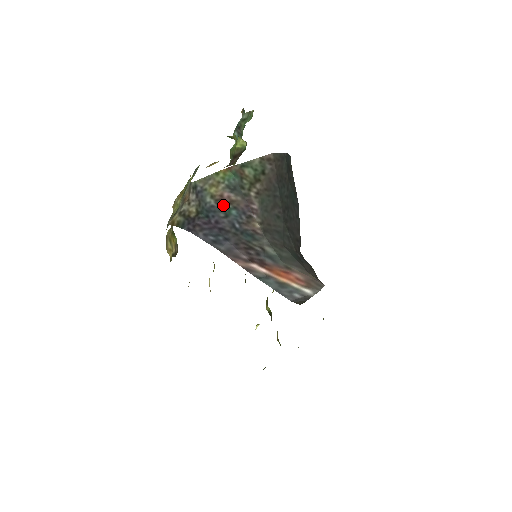
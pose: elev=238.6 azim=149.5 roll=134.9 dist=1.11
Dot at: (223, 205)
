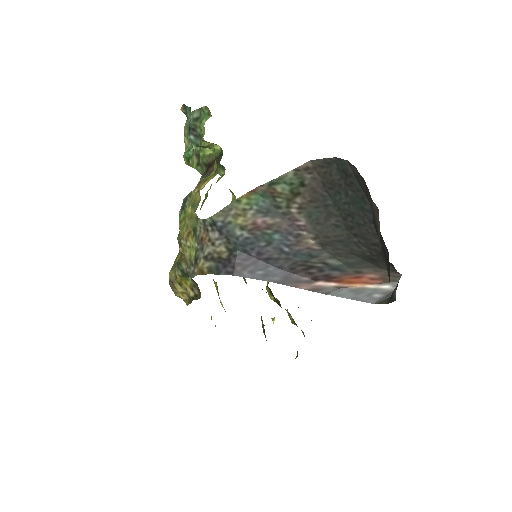
Dot at: (260, 233)
